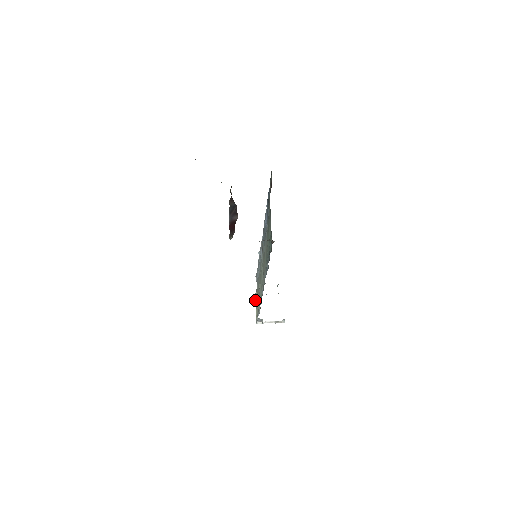
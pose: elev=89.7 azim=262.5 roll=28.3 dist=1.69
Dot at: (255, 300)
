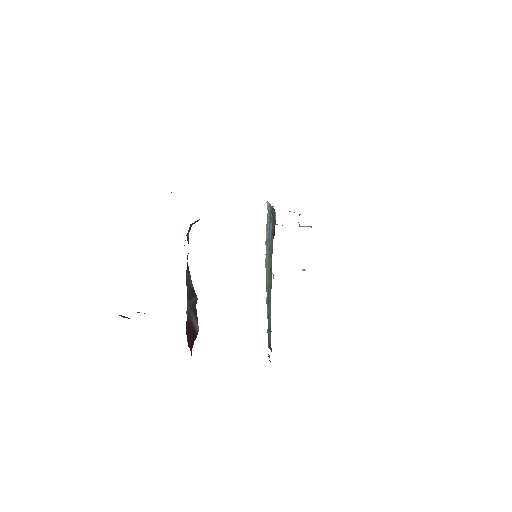
Dot at: occluded
